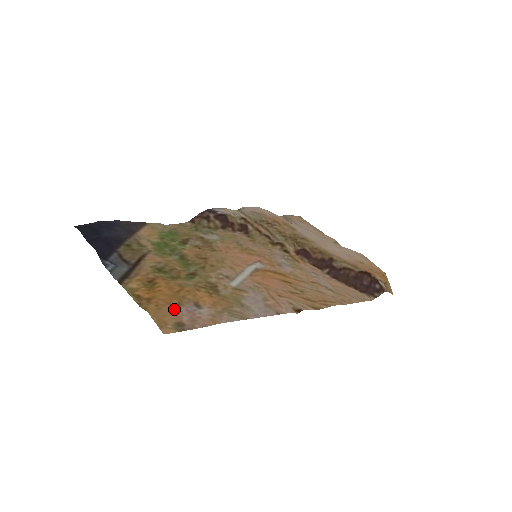
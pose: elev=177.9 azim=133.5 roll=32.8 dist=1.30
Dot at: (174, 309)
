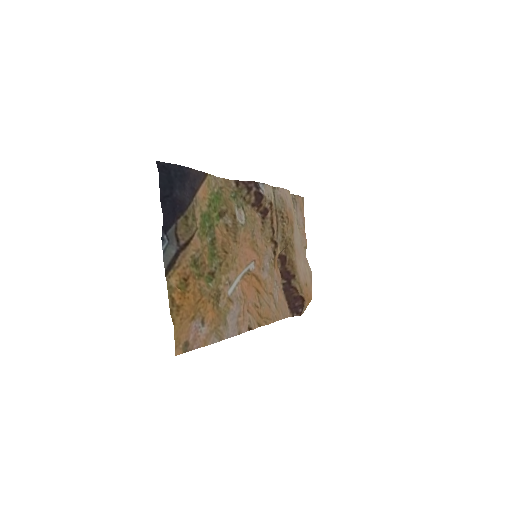
Dot at: (189, 324)
